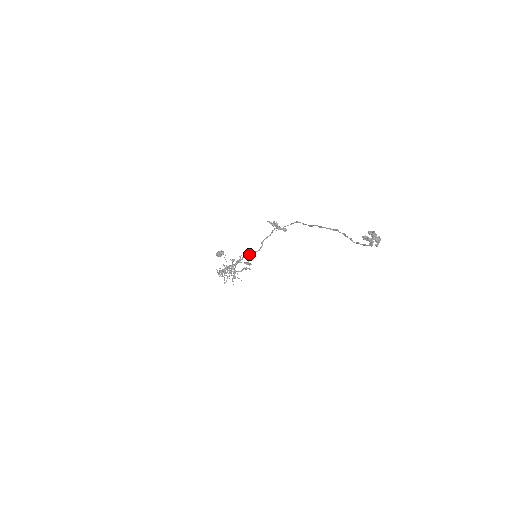
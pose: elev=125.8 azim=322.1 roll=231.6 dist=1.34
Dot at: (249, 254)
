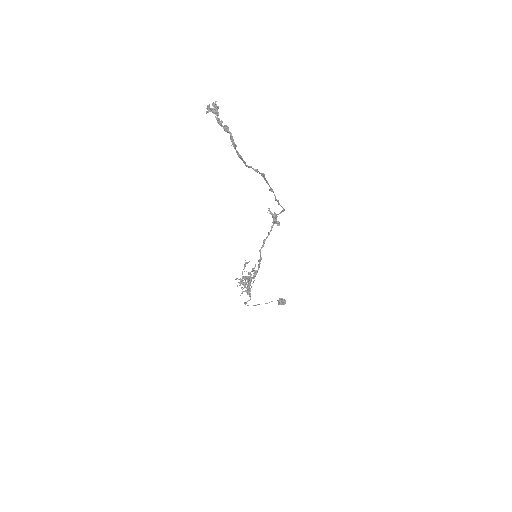
Dot at: (259, 260)
